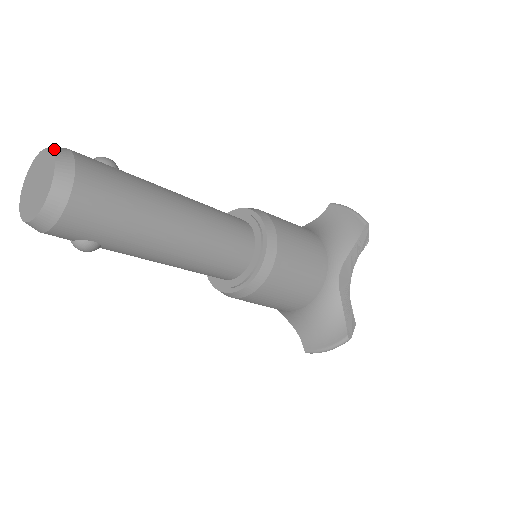
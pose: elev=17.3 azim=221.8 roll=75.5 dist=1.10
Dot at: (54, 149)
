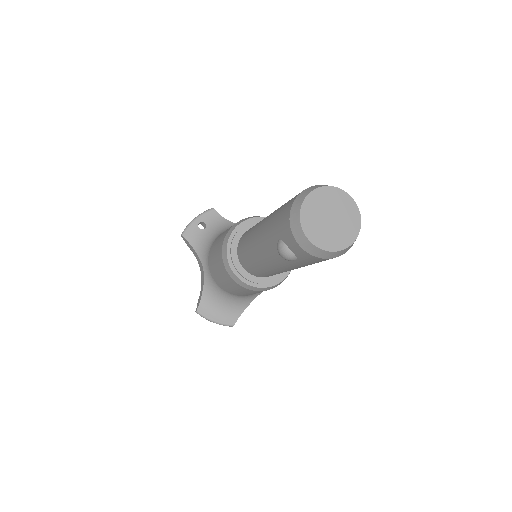
Dot at: occluded
